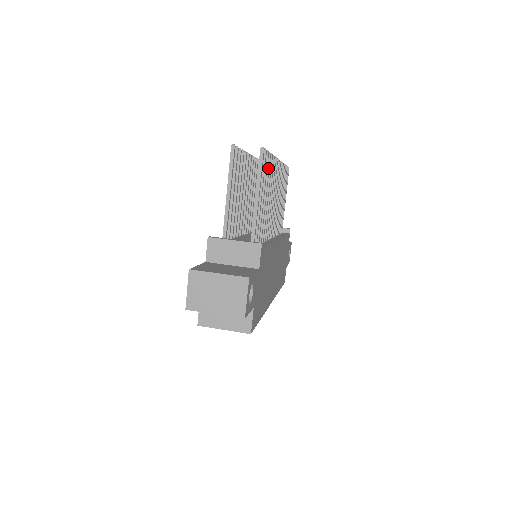
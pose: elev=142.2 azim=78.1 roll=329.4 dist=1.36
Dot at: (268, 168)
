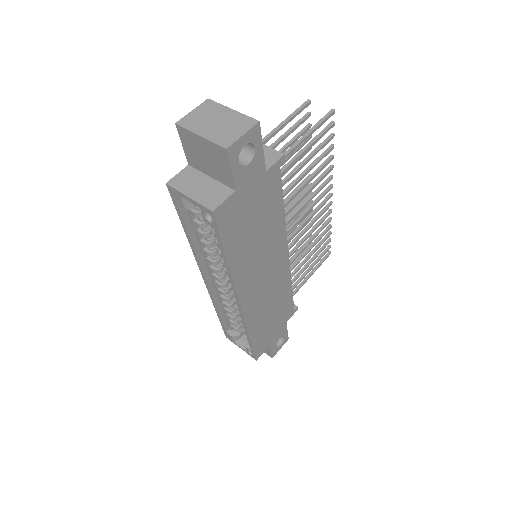
Dot at: (325, 153)
